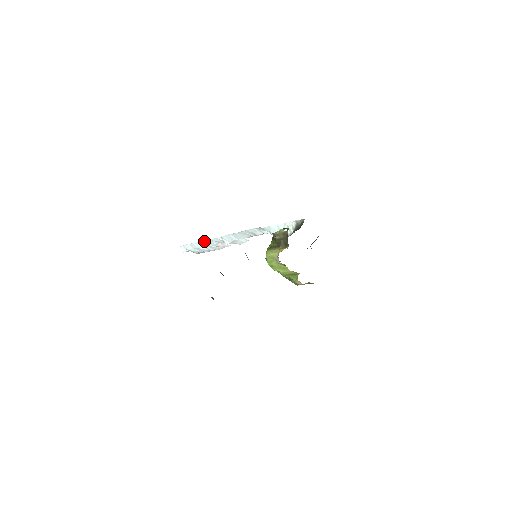
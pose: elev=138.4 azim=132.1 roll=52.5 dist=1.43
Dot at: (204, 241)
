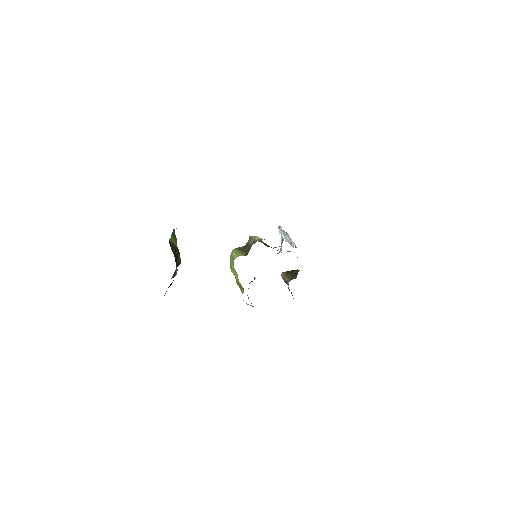
Dot at: occluded
